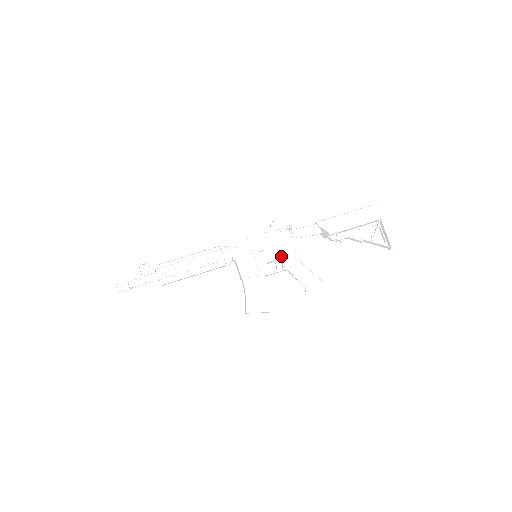
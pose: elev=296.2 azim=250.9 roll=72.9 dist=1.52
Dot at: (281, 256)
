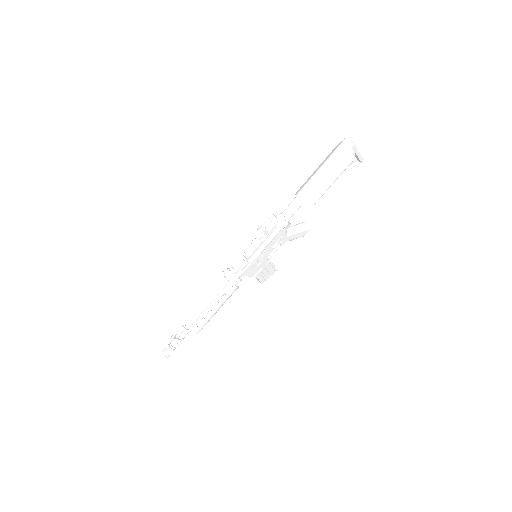
Dot at: (278, 243)
